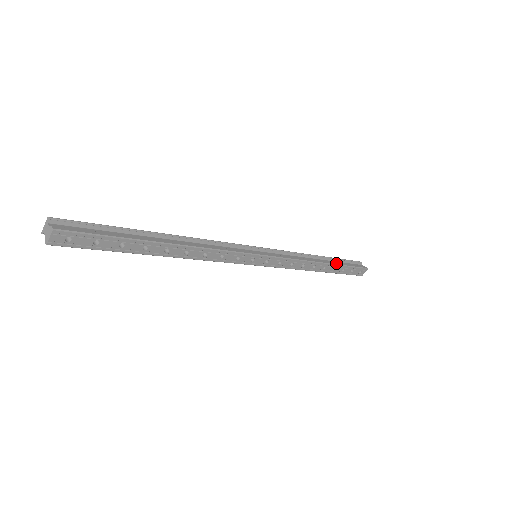
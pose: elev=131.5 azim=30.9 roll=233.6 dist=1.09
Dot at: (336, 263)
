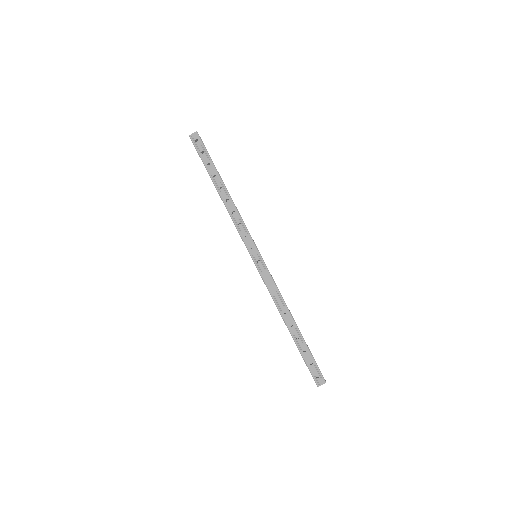
Dot at: occluded
